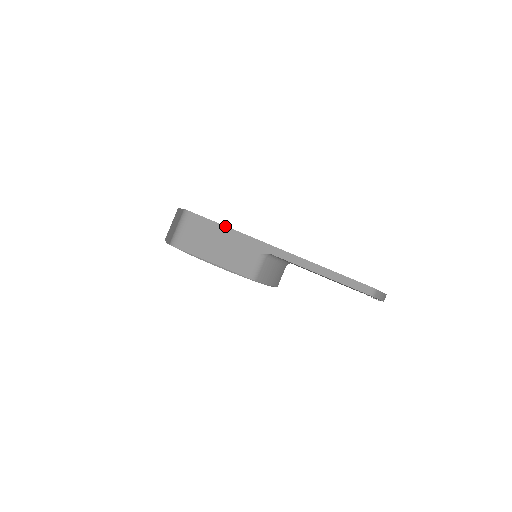
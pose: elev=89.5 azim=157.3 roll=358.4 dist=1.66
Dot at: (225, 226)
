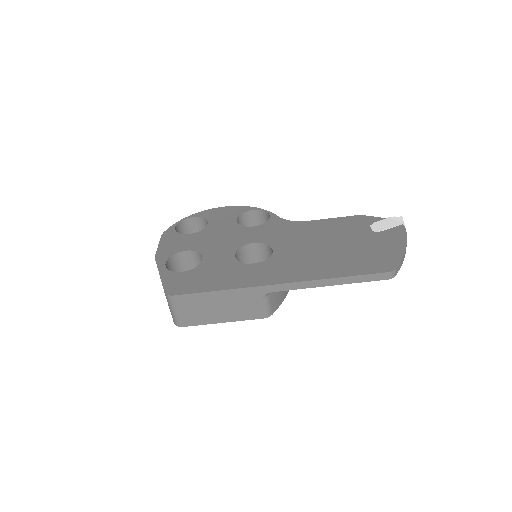
Dot at: (213, 291)
